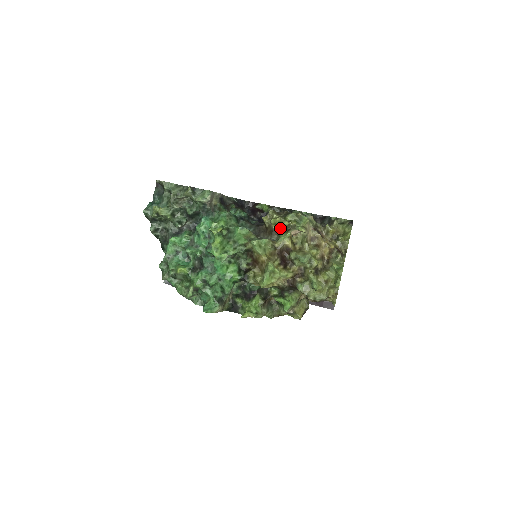
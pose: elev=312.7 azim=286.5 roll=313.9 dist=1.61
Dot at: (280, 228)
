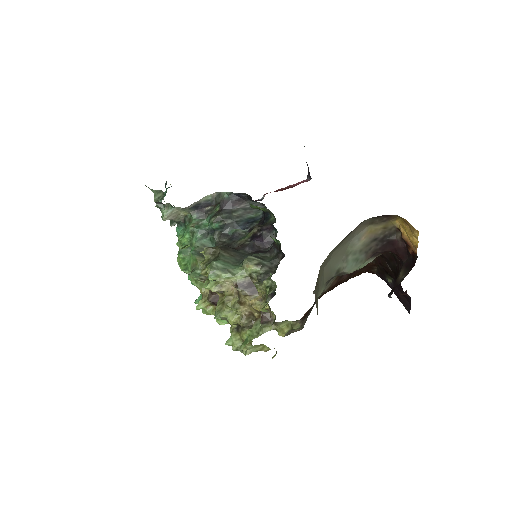
Dot at: occluded
